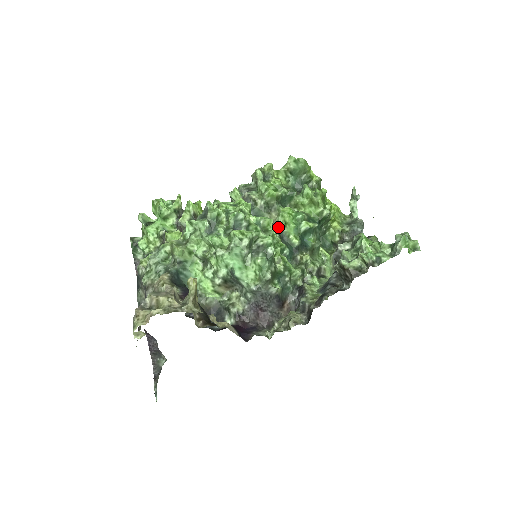
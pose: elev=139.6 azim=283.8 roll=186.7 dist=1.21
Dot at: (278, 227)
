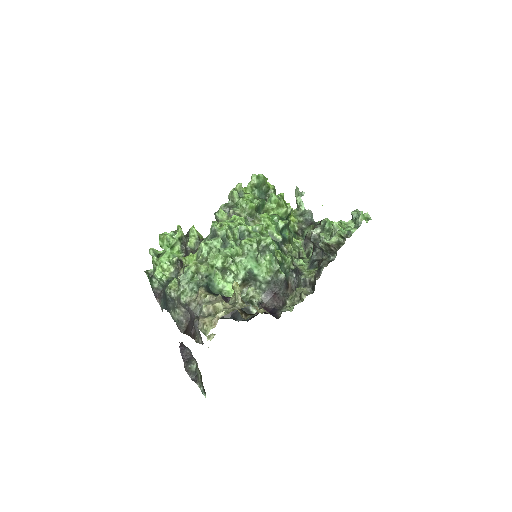
Dot at: occluded
